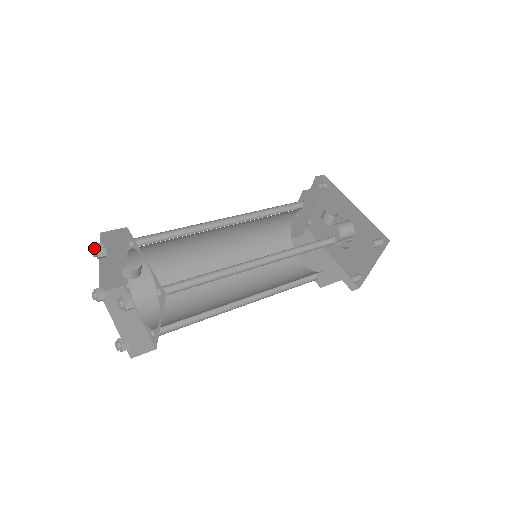
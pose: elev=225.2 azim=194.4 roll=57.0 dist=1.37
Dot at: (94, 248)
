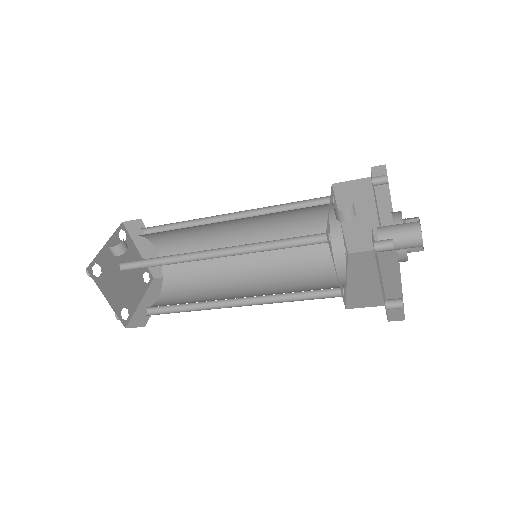
Dot at: occluded
